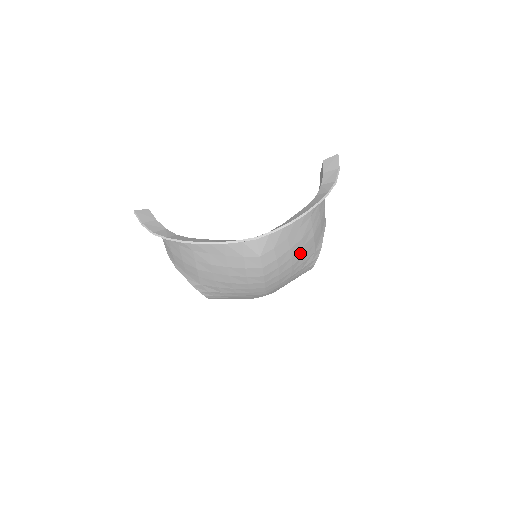
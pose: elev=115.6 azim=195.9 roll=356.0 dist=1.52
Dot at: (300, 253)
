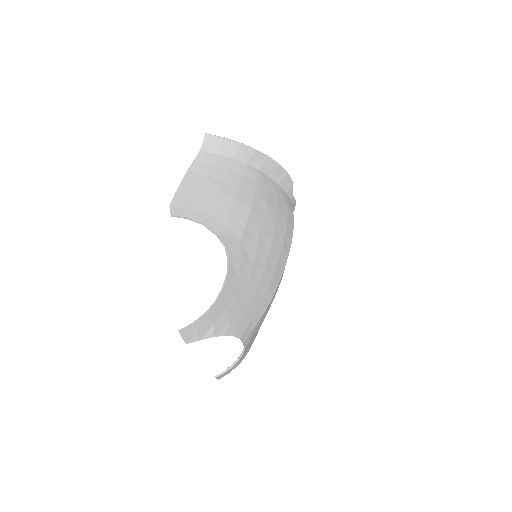
Dot at: occluded
